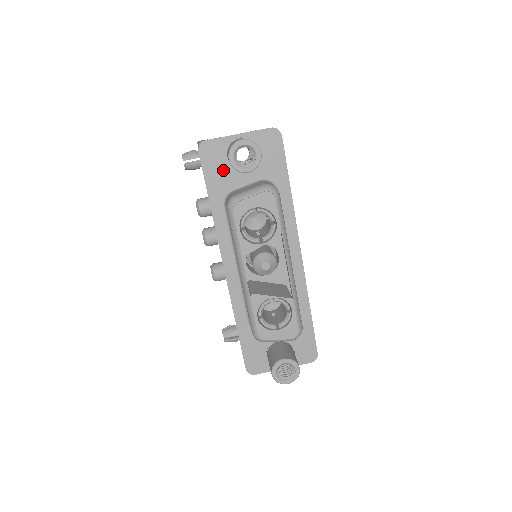
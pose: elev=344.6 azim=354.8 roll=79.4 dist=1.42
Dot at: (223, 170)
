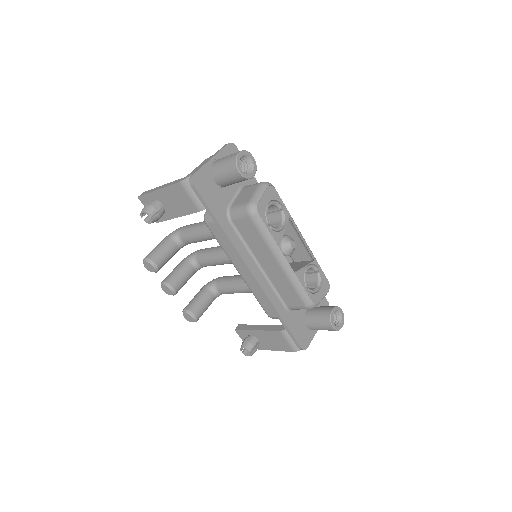
Dot at: (216, 193)
